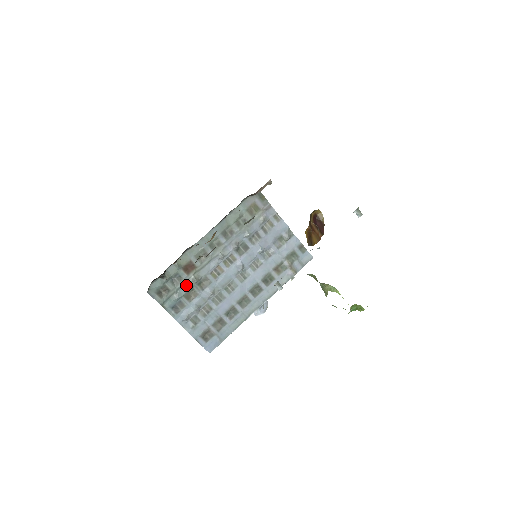
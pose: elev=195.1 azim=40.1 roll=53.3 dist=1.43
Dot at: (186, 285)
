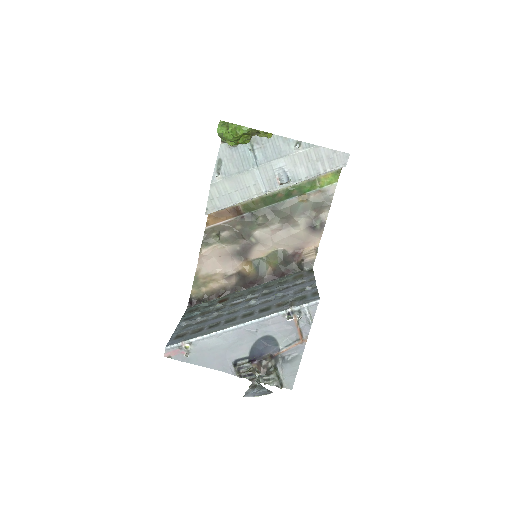
Dot at: occluded
